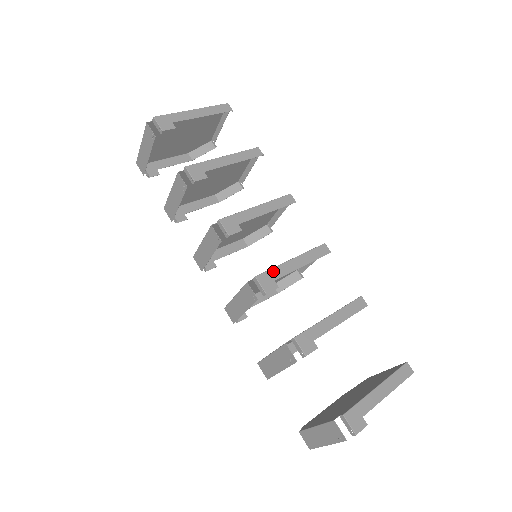
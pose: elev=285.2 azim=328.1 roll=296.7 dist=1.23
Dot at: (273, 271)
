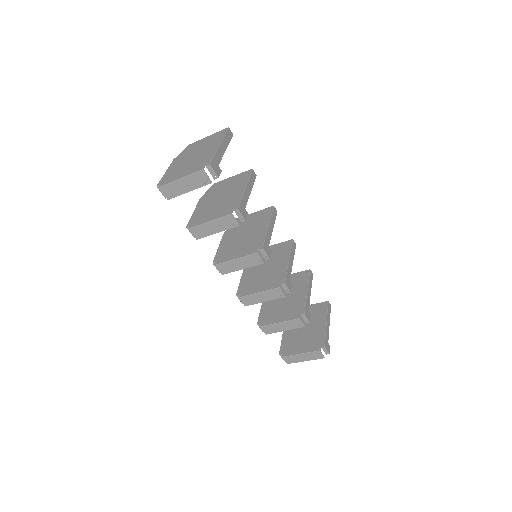
Dot at: (288, 274)
